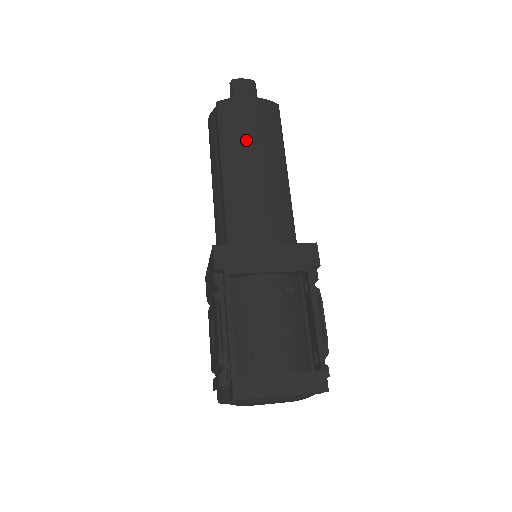
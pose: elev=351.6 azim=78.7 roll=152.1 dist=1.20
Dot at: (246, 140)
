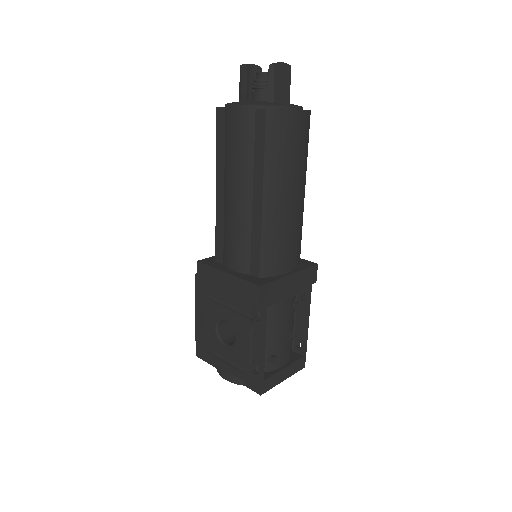
Dot at: (289, 166)
